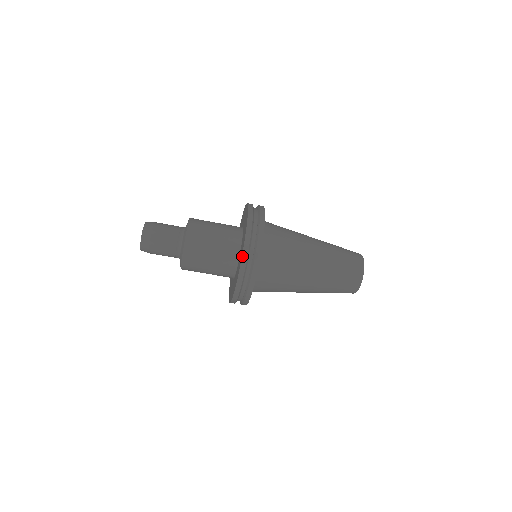
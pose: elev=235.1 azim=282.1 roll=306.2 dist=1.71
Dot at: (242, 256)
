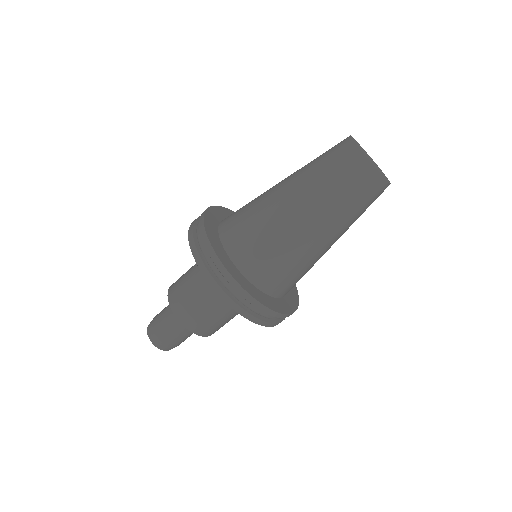
Dot at: (203, 275)
